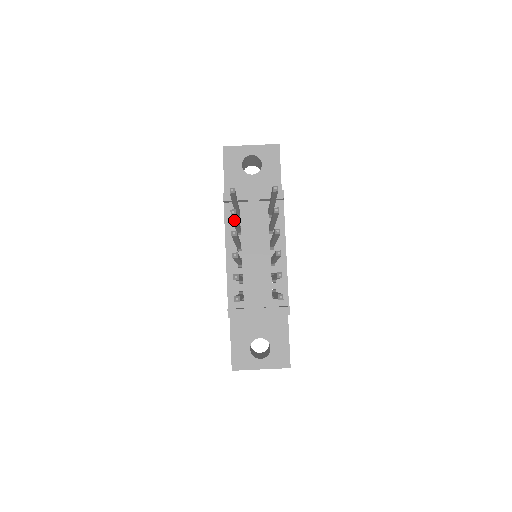
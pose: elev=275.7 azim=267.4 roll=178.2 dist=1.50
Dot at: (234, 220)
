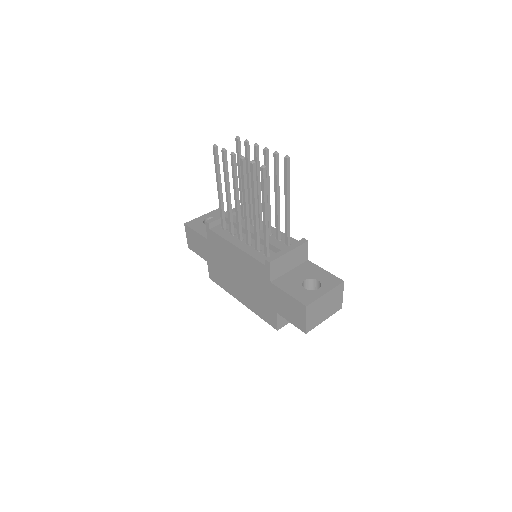
Dot at: (226, 175)
